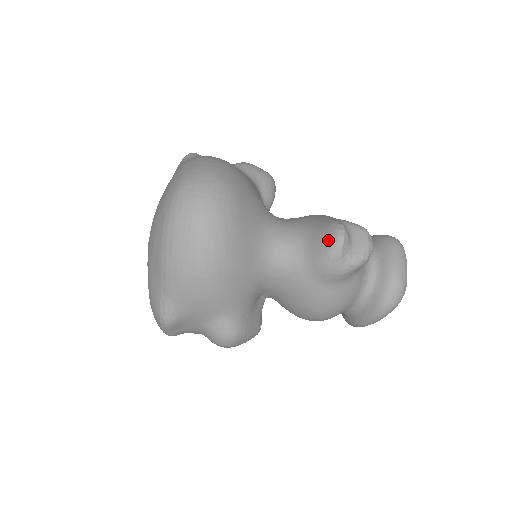
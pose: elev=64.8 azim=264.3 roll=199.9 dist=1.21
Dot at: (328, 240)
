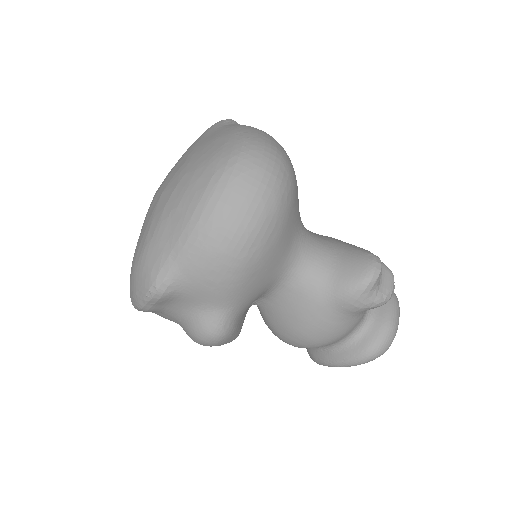
Dot at: (363, 268)
